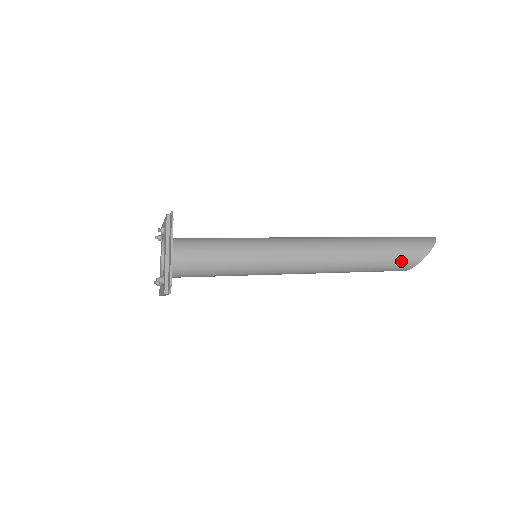
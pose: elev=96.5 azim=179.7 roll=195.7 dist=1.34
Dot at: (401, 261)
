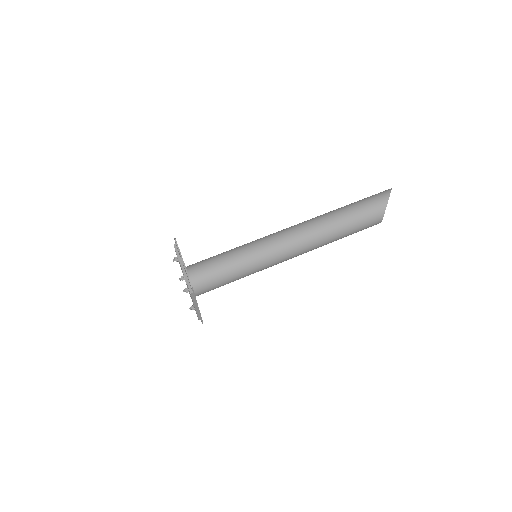
Dot at: (370, 211)
